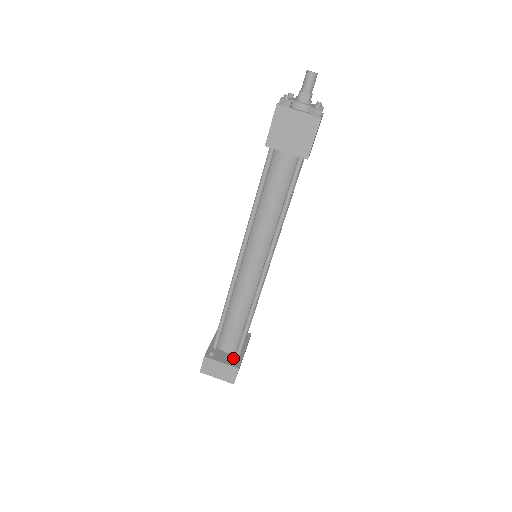
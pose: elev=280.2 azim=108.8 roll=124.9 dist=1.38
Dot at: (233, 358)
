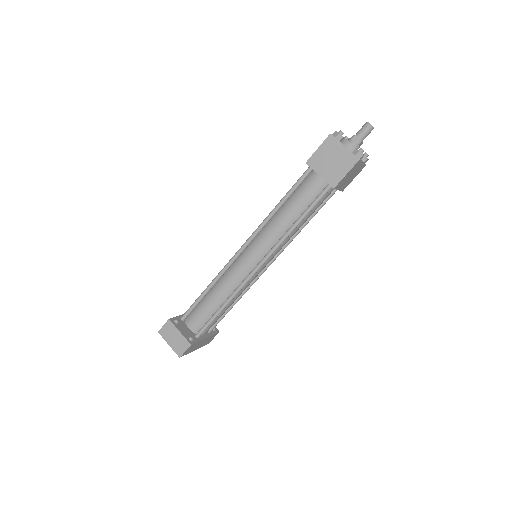
Dot at: (192, 335)
